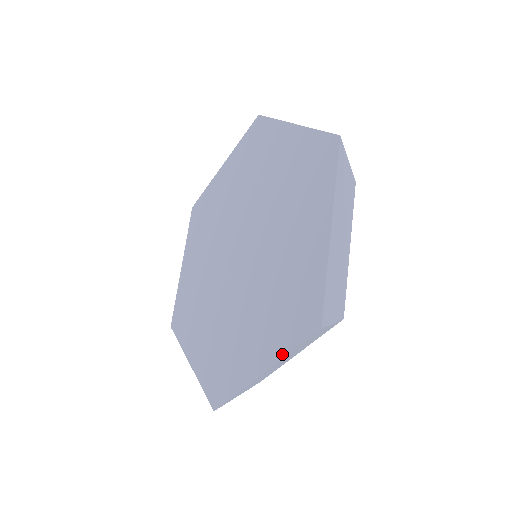
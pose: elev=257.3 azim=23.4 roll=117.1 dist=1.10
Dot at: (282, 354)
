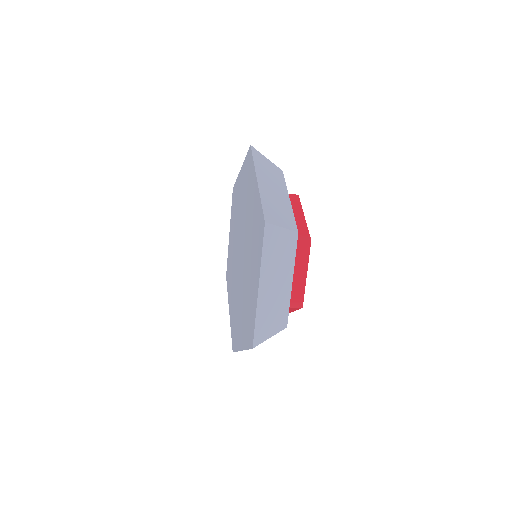
Dot at: (260, 261)
